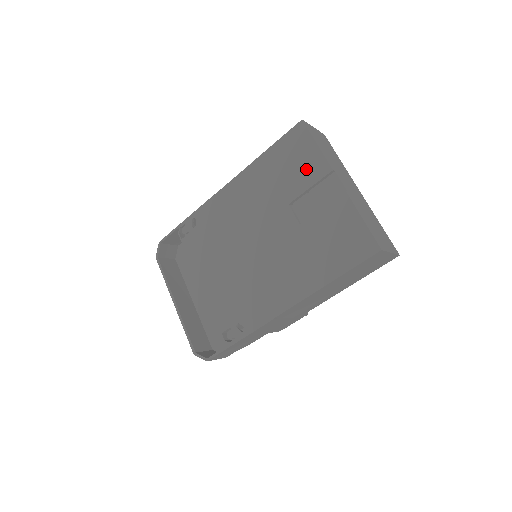
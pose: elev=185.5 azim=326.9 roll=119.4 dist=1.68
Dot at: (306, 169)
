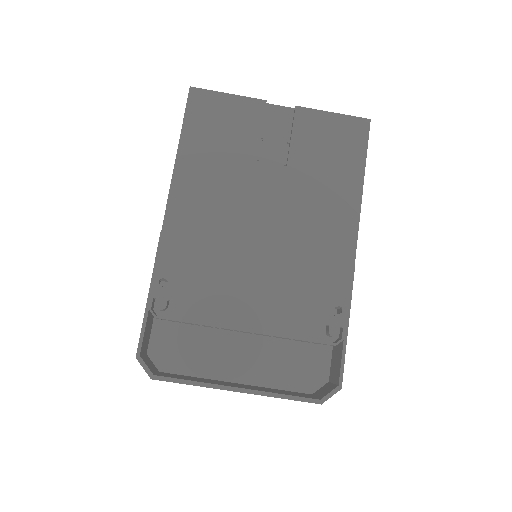
Dot at: (241, 120)
